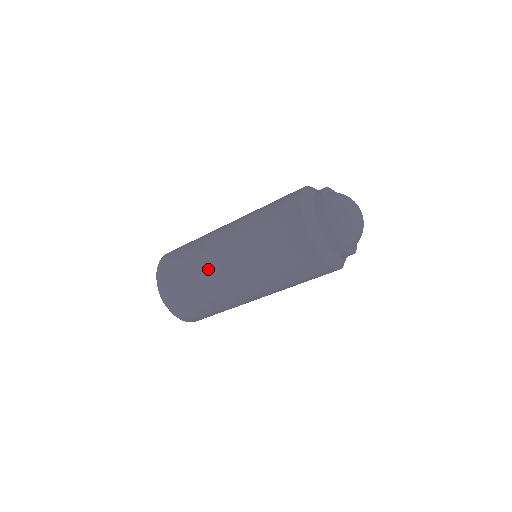
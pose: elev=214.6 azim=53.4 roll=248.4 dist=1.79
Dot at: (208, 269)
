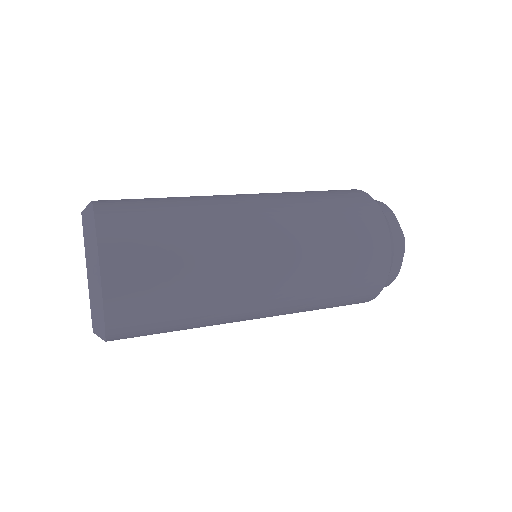
Dot at: (230, 301)
